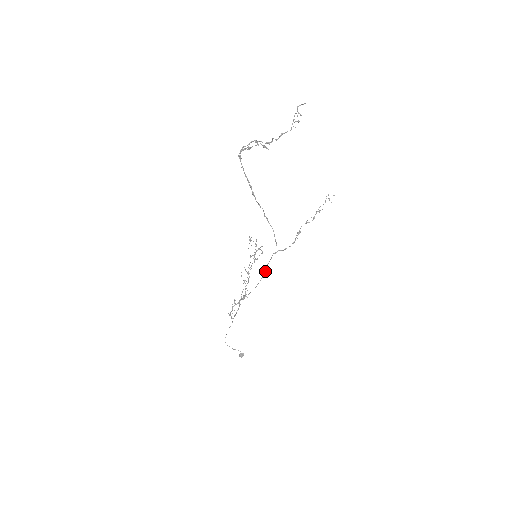
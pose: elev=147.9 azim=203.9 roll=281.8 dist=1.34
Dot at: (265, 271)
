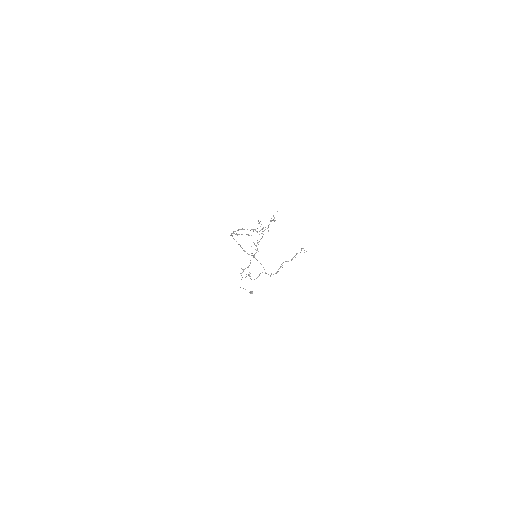
Dot at: (259, 275)
